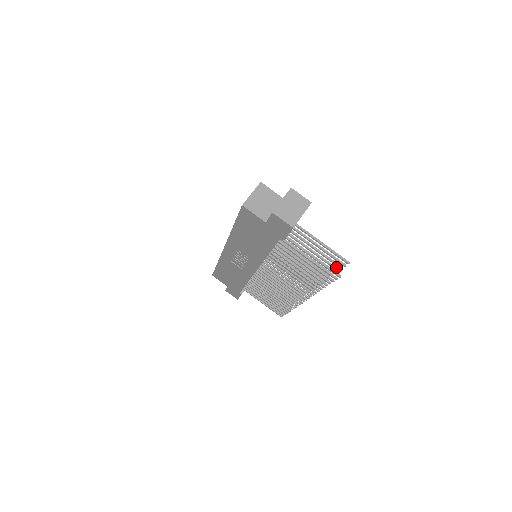
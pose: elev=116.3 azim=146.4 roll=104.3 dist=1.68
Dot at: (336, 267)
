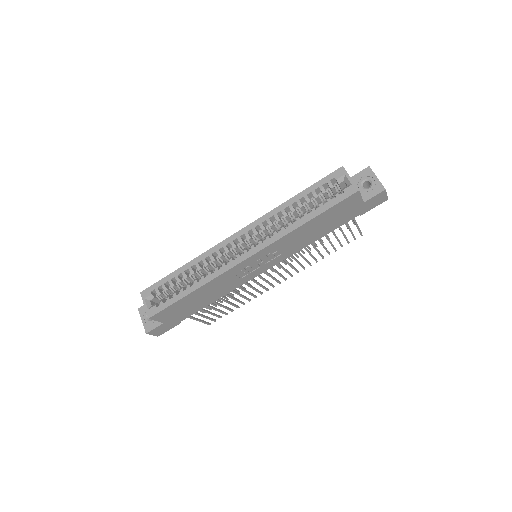
Dot at: occluded
